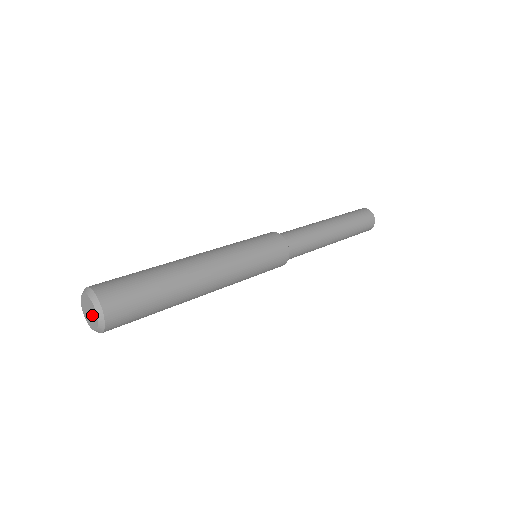
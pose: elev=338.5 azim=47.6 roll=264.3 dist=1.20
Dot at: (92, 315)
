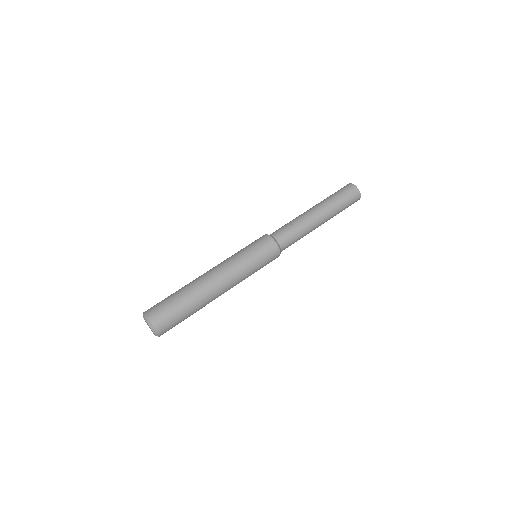
Dot at: occluded
